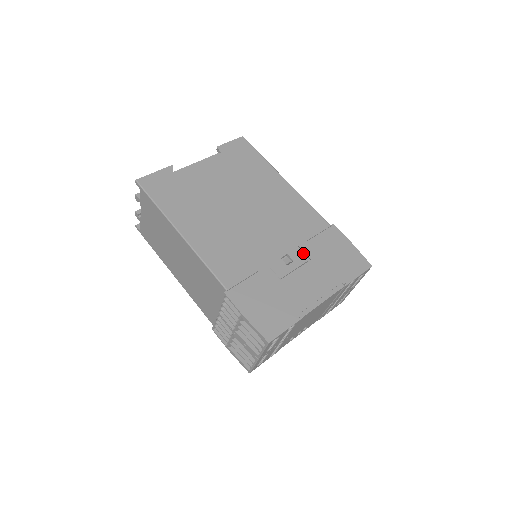
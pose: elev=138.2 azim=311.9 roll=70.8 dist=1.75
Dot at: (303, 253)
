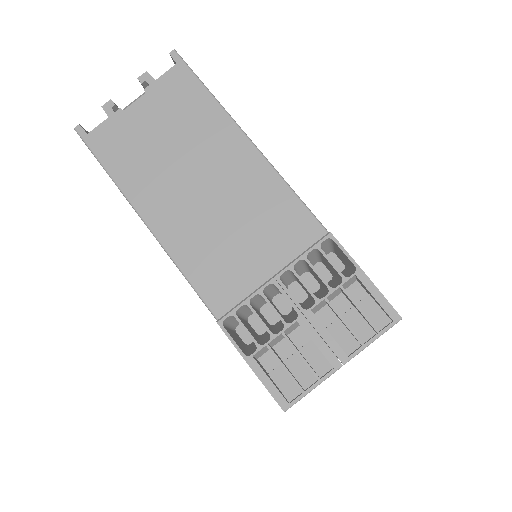
Dot at: occluded
